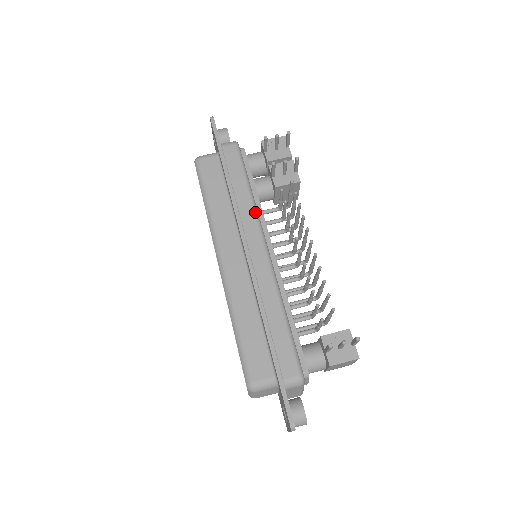
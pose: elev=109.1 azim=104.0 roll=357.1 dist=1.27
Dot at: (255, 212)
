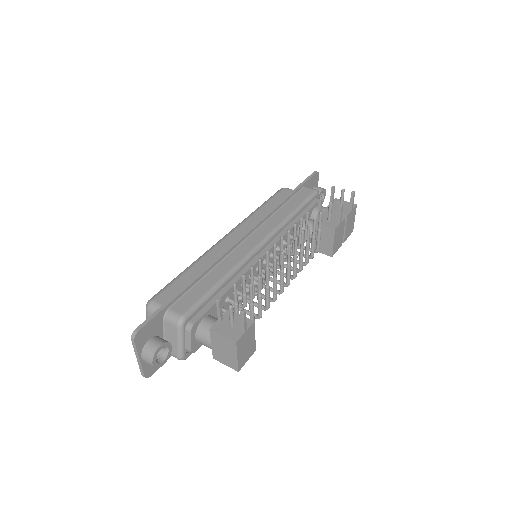
Dot at: (280, 224)
